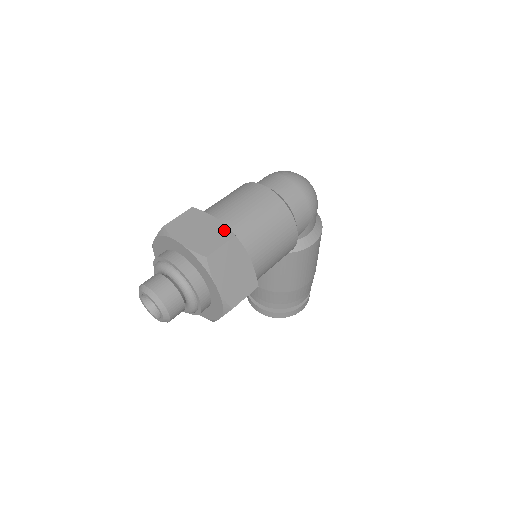
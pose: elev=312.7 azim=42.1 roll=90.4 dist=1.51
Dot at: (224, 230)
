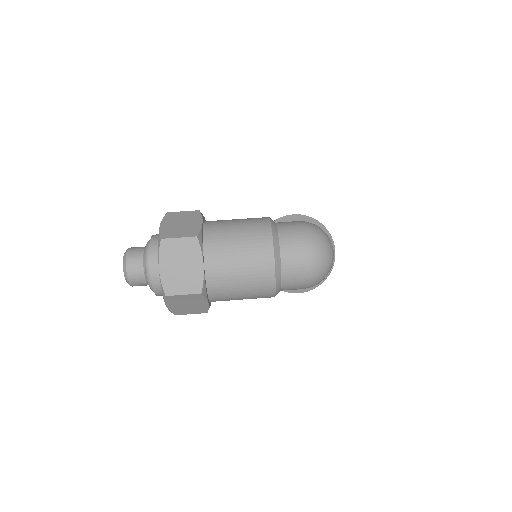
Dot at: (198, 282)
